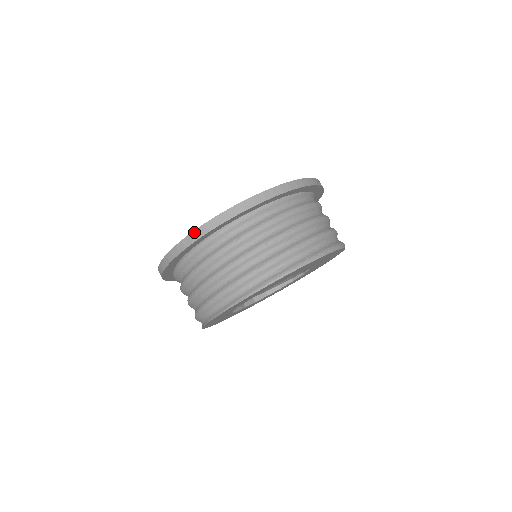
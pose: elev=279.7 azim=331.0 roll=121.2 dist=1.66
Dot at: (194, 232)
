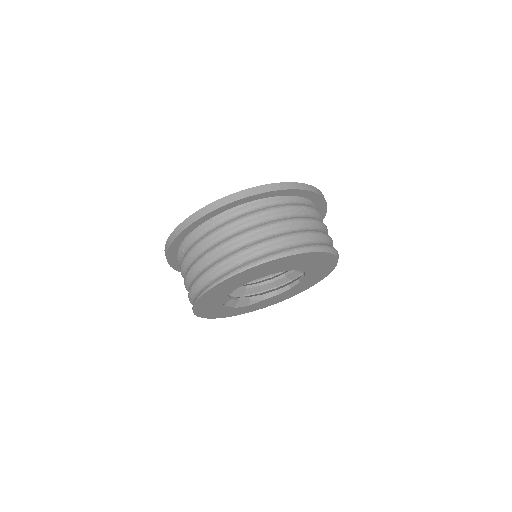
Dot at: (165, 249)
